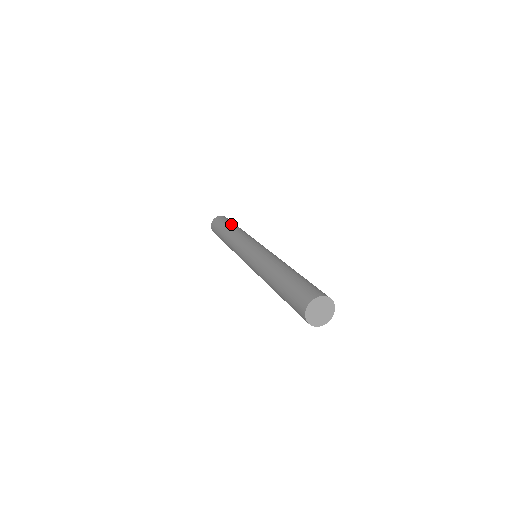
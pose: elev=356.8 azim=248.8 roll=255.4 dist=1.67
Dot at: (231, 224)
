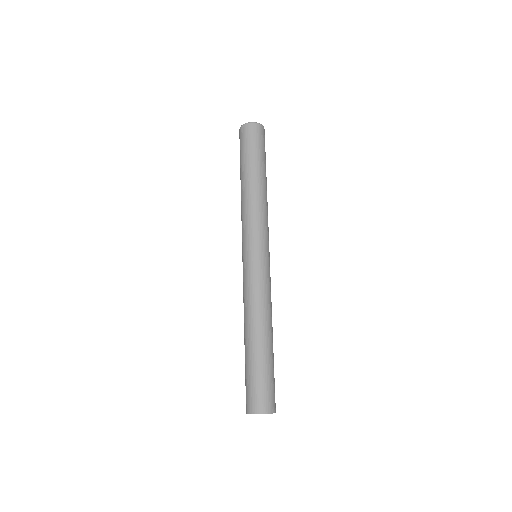
Dot at: (253, 166)
